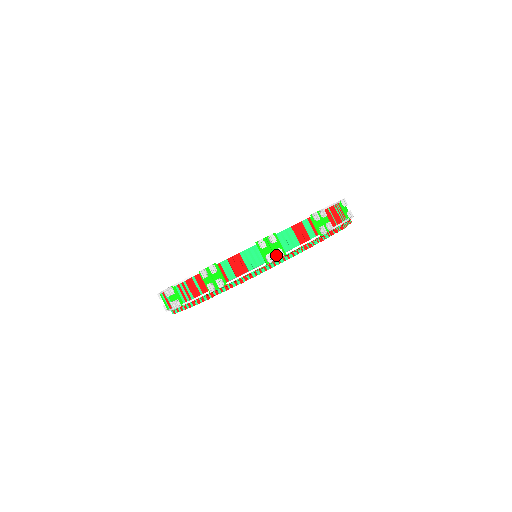
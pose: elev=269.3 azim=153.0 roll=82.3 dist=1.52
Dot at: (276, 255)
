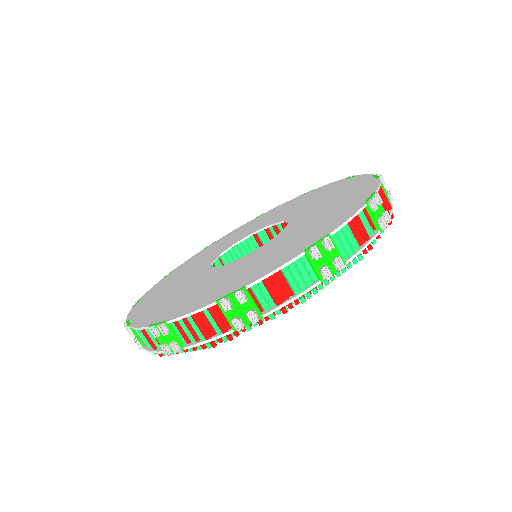
Dot at: (333, 267)
